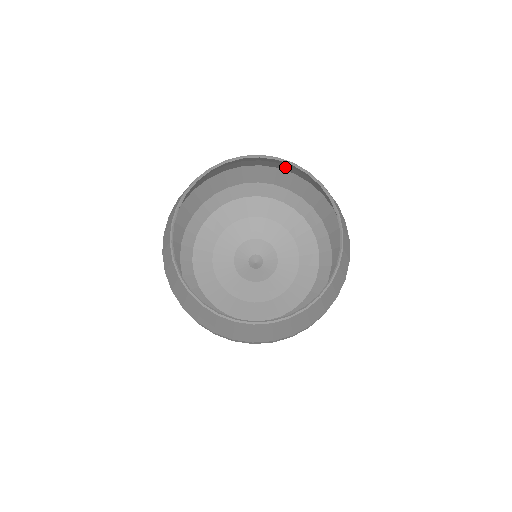
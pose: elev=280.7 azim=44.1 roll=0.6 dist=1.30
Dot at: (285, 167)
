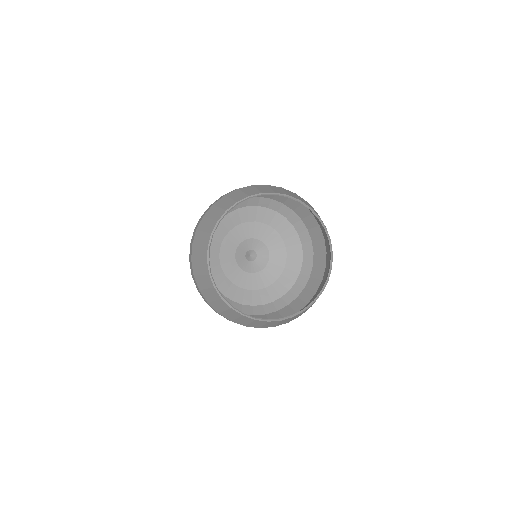
Dot at: (318, 219)
